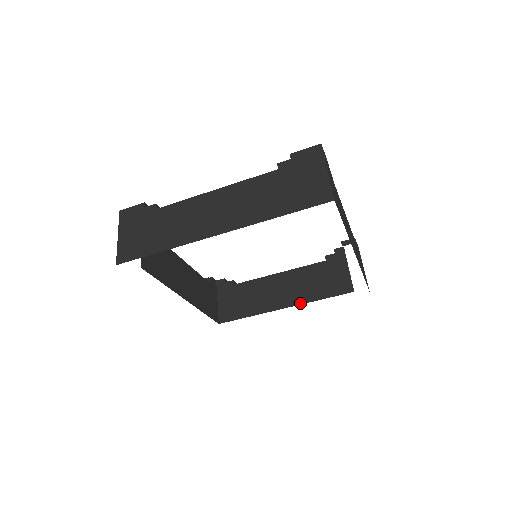
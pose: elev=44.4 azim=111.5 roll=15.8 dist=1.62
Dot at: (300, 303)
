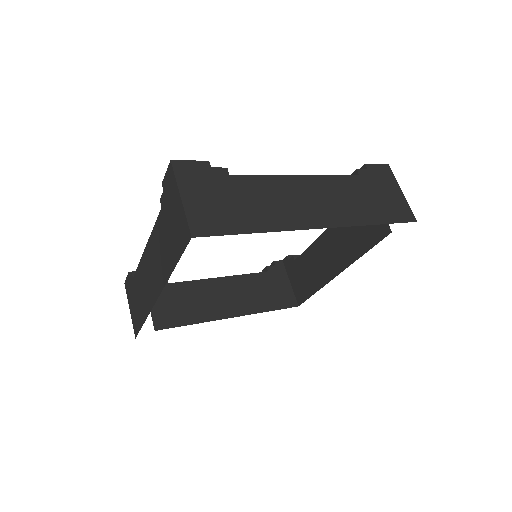
Dot at: (250, 313)
